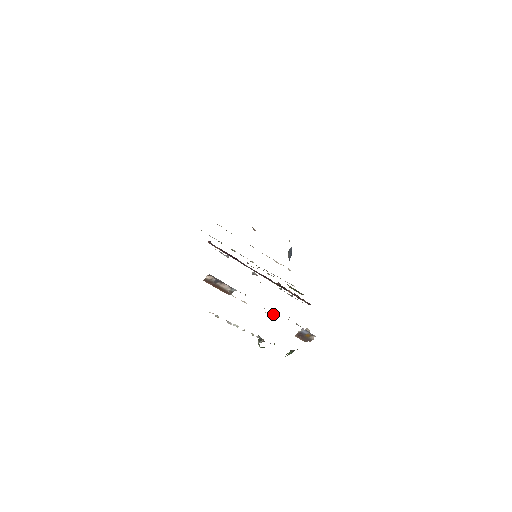
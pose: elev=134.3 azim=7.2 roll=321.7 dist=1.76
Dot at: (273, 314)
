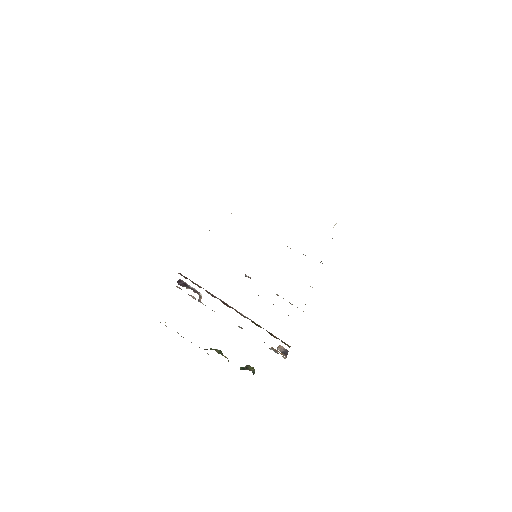
Dot at: occluded
